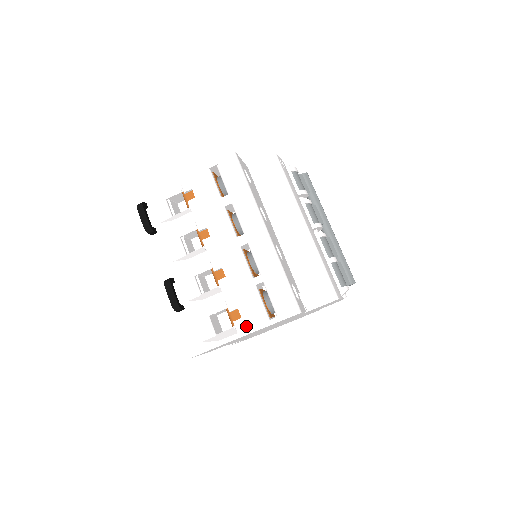
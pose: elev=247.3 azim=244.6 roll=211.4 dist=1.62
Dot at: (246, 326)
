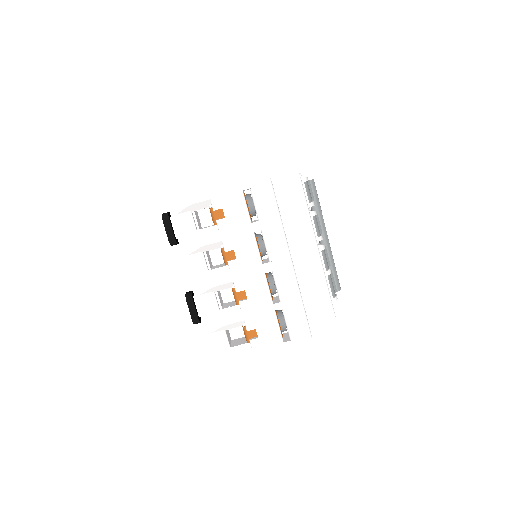
Dot at: (262, 345)
